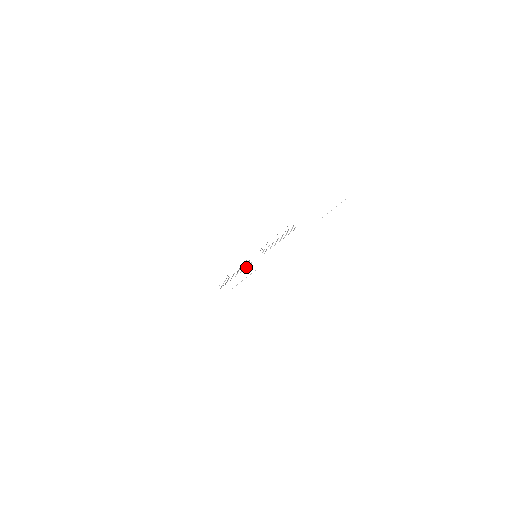
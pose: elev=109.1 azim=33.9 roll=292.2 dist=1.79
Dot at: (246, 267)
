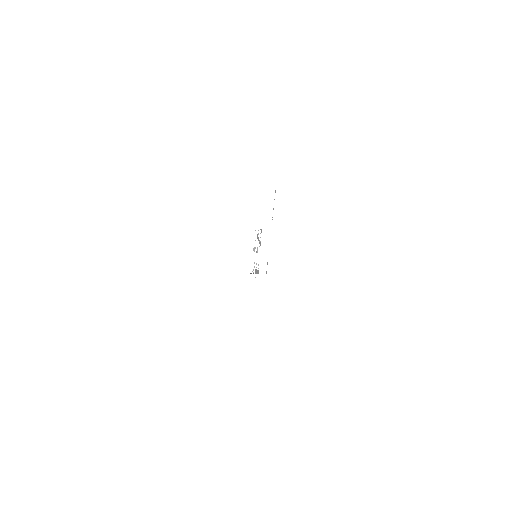
Dot at: occluded
